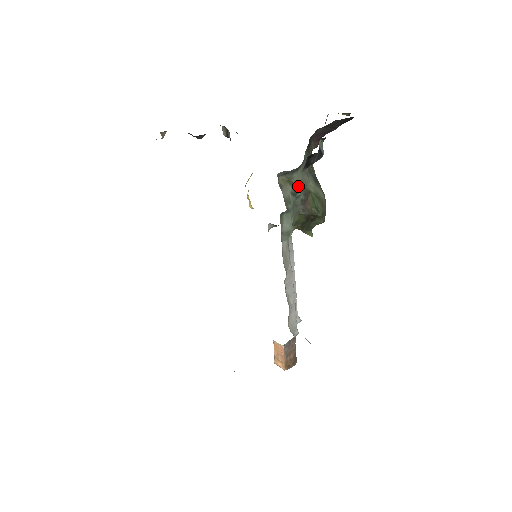
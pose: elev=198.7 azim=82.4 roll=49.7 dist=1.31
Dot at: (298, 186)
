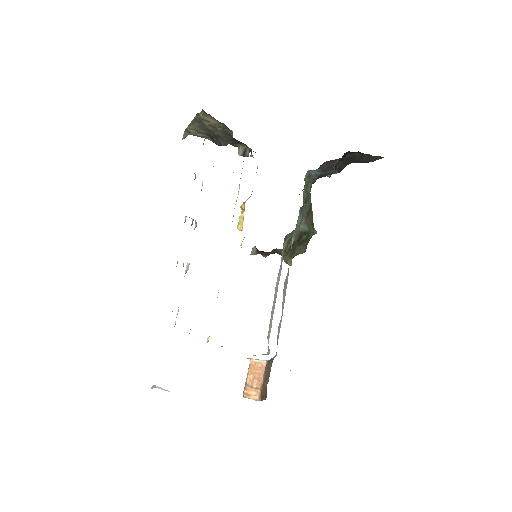
Dot at: (308, 197)
